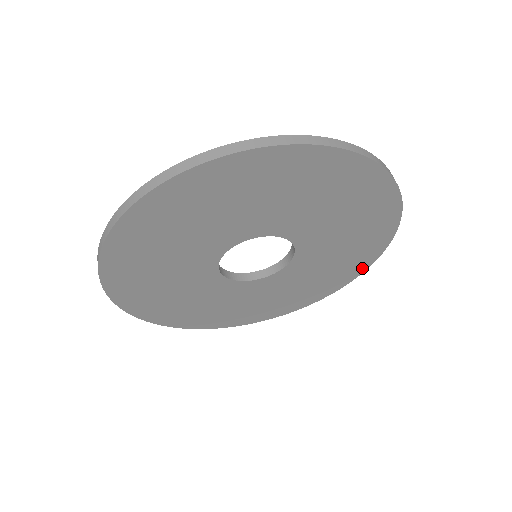
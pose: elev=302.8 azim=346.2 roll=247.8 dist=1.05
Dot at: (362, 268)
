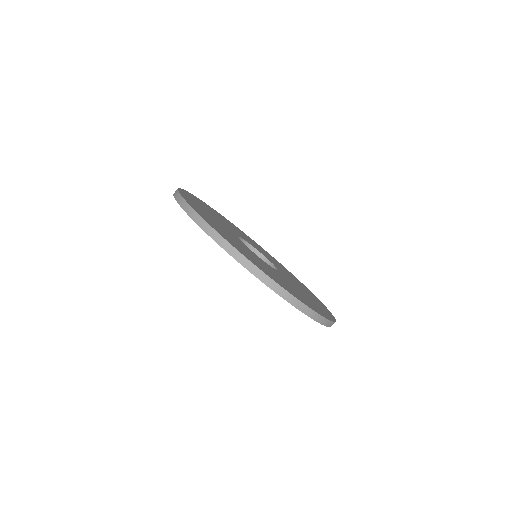
Dot at: occluded
